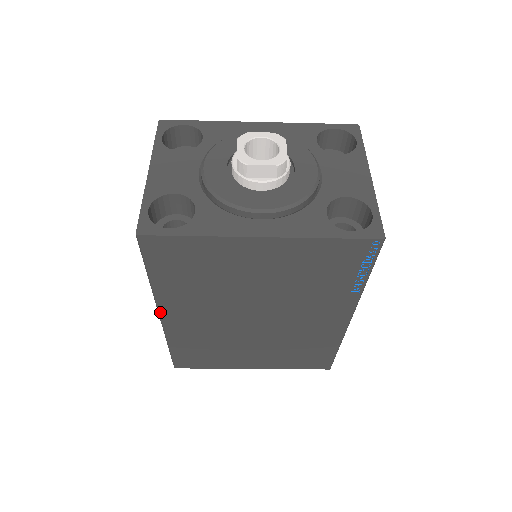
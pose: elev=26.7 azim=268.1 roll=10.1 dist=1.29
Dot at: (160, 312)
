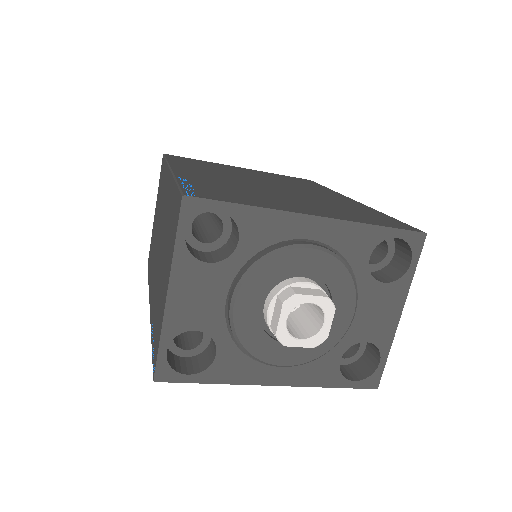
Dot at: occluded
